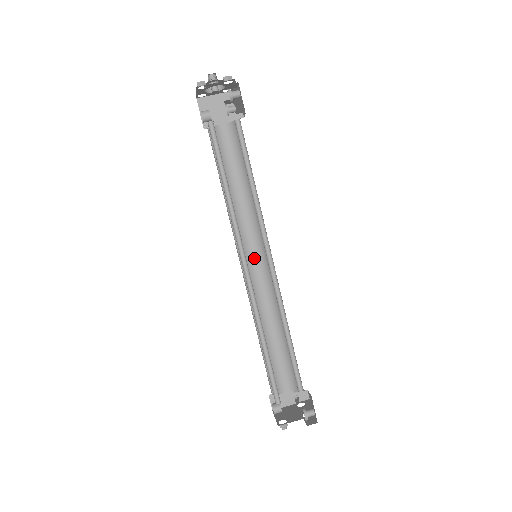
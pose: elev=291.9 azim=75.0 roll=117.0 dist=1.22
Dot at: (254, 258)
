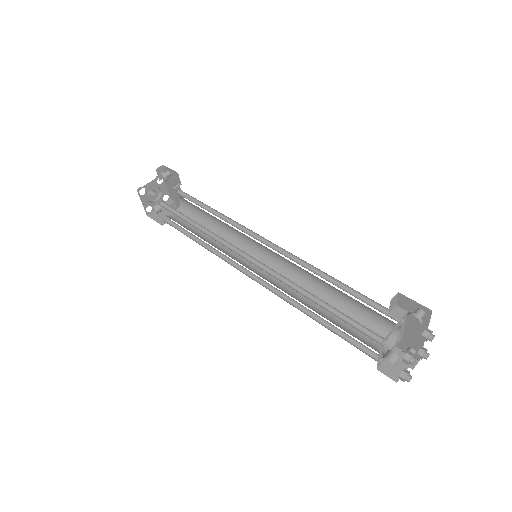
Dot at: occluded
